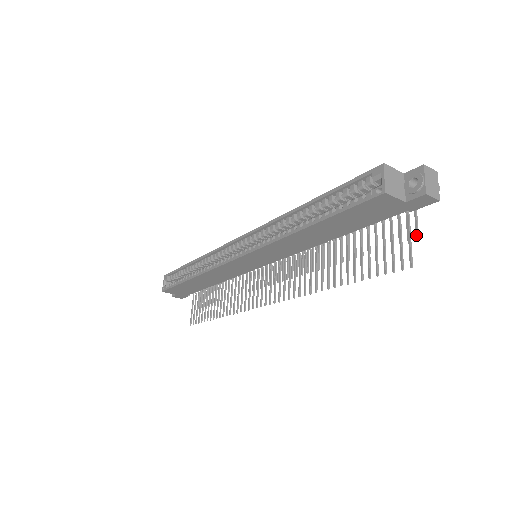
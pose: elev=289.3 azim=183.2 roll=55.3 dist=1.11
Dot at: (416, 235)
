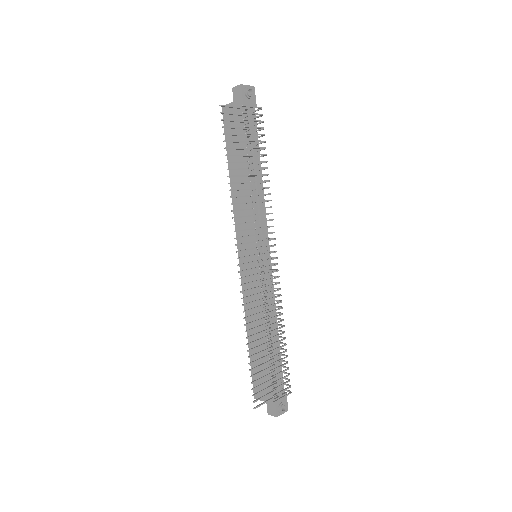
Dot at: (243, 106)
